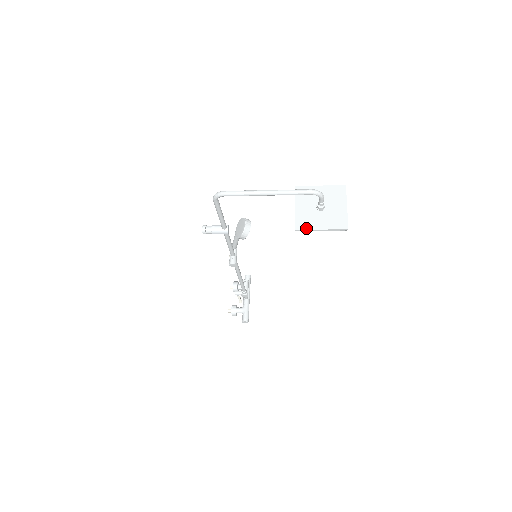
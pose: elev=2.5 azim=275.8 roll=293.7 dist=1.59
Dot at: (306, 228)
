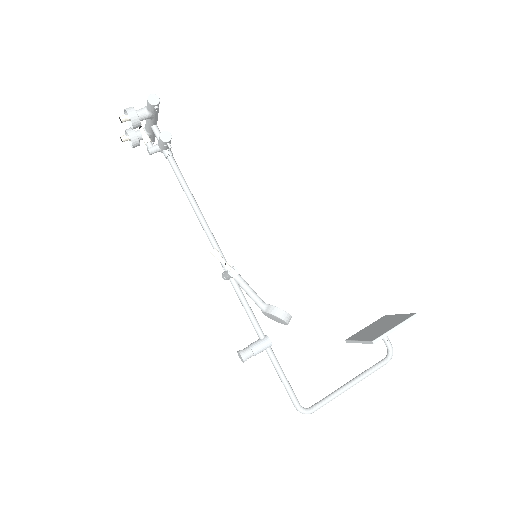
Dot at: occluded
